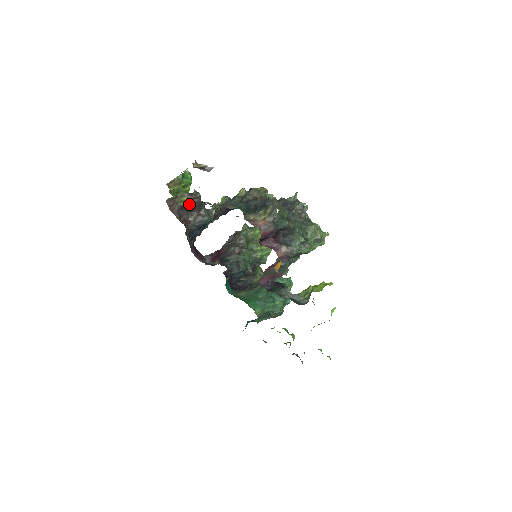
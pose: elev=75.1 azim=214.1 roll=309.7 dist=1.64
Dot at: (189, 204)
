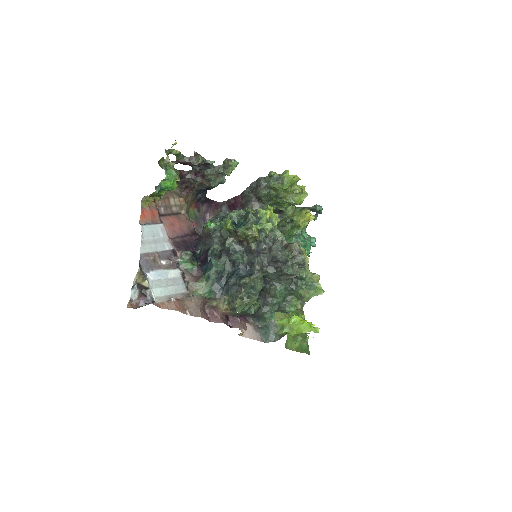
Dot at: (191, 166)
